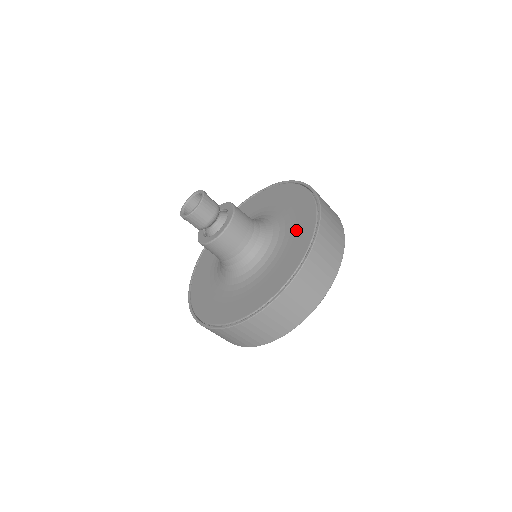
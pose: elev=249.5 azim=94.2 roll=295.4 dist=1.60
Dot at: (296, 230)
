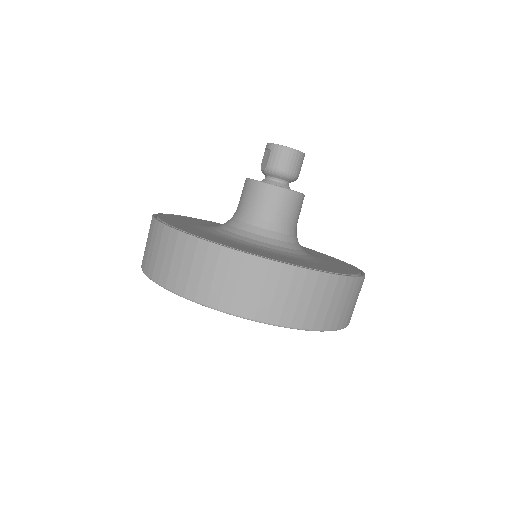
Dot at: (332, 264)
